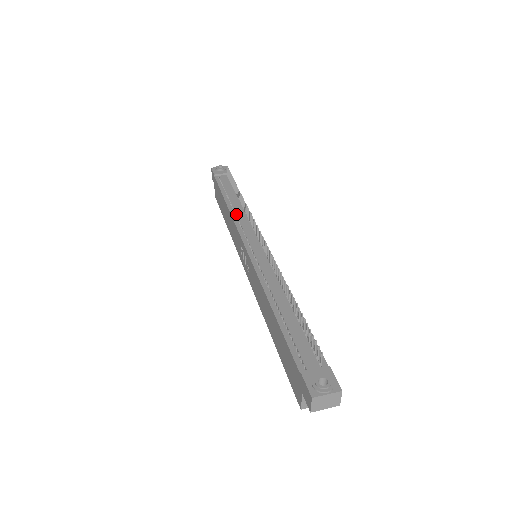
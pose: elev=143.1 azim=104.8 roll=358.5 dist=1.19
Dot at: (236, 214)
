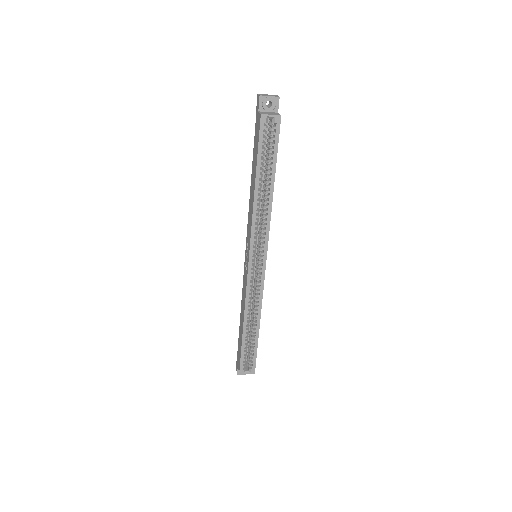
Dot at: occluded
